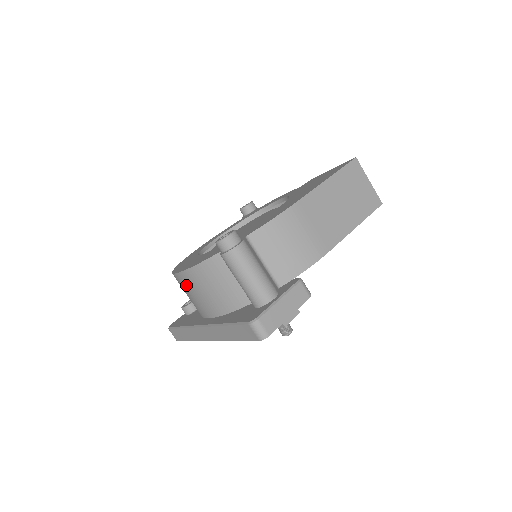
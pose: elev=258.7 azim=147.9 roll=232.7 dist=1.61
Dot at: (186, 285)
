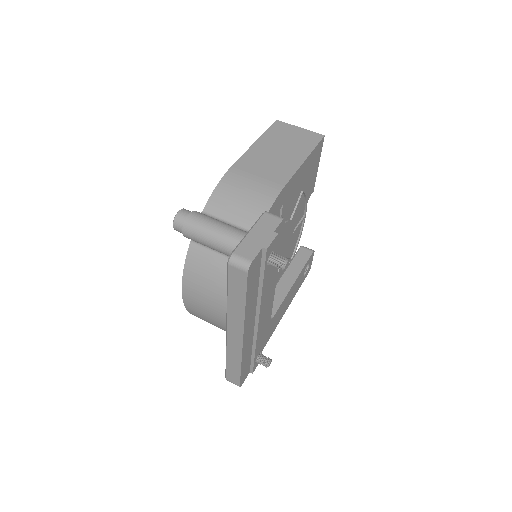
Dot at: (195, 305)
